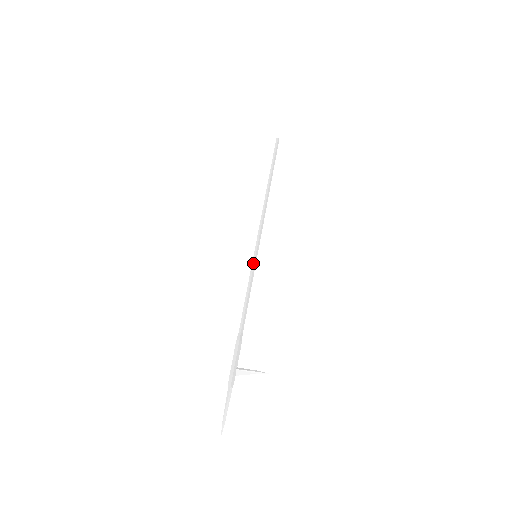
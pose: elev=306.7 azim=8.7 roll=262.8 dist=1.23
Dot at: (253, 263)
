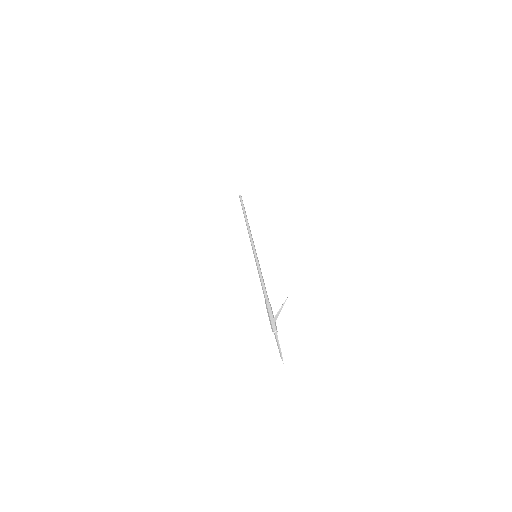
Dot at: (255, 261)
